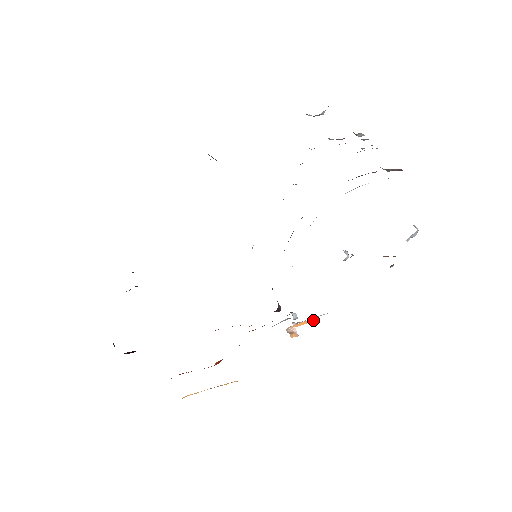
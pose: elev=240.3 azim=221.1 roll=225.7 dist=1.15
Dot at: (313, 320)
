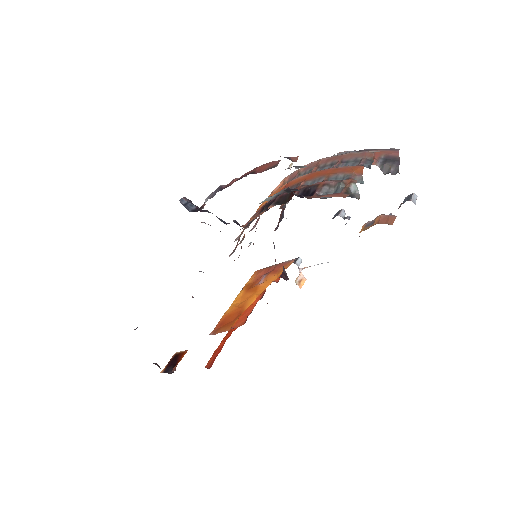
Dot at: occluded
